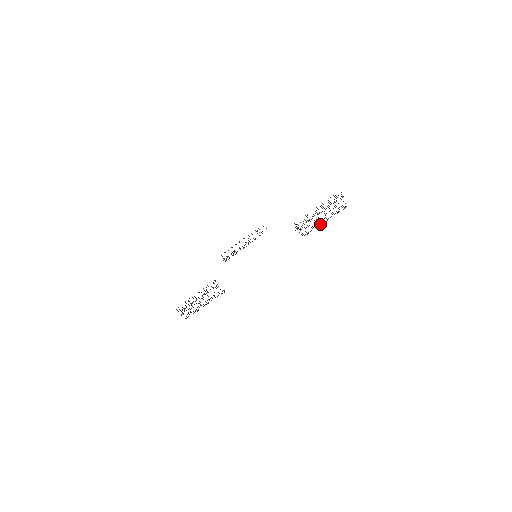
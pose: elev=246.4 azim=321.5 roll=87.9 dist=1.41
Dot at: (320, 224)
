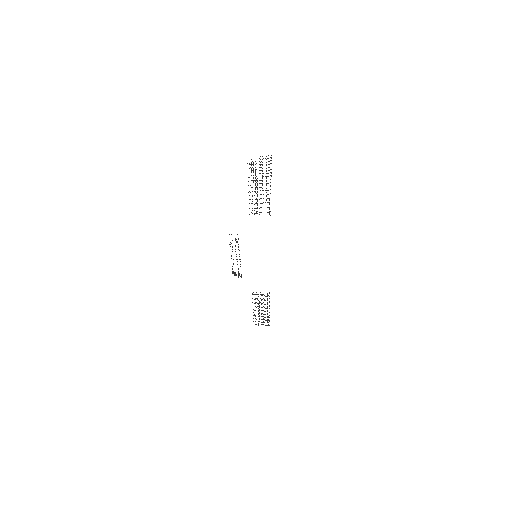
Dot at: occluded
